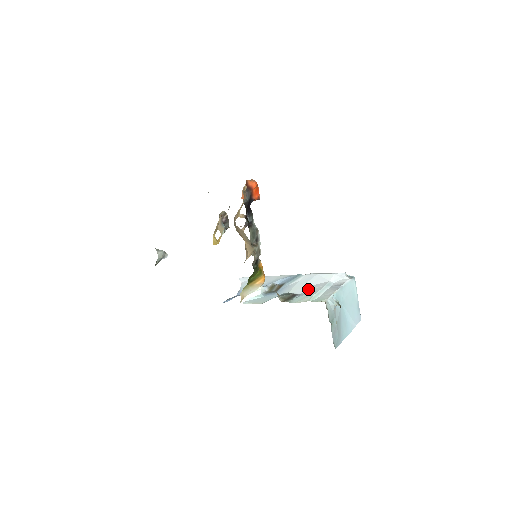
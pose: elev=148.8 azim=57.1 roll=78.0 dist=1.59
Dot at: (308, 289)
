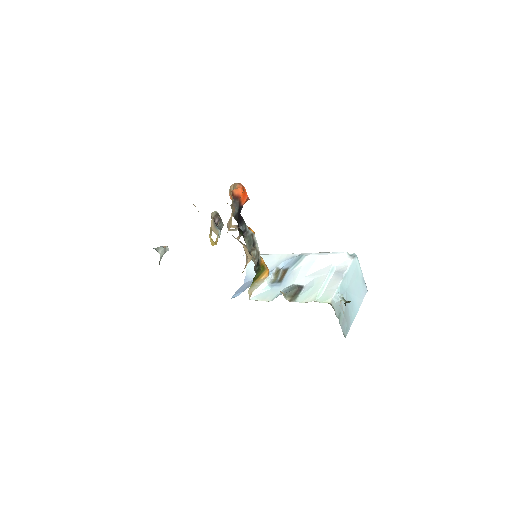
Dot at: (312, 279)
